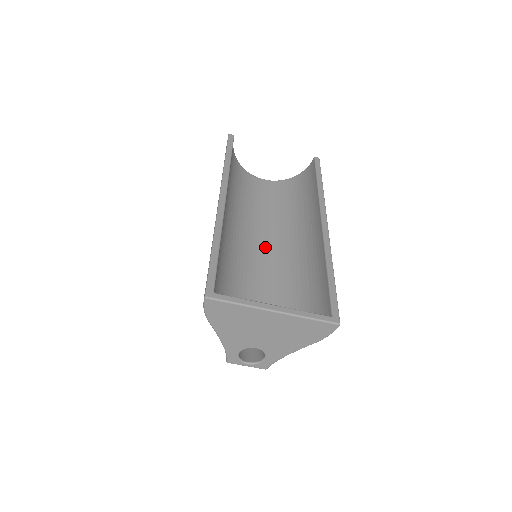
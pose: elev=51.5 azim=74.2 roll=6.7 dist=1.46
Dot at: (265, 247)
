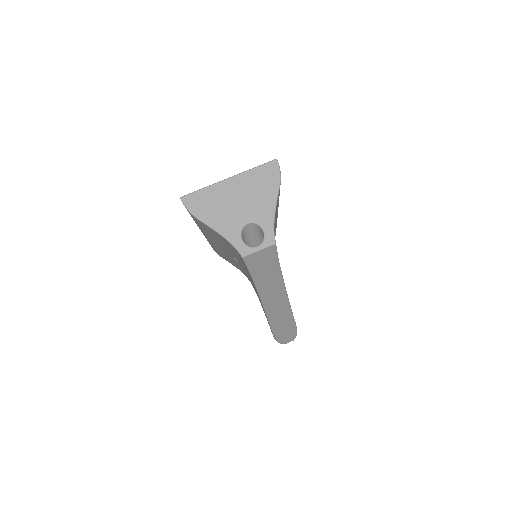
Dot at: occluded
